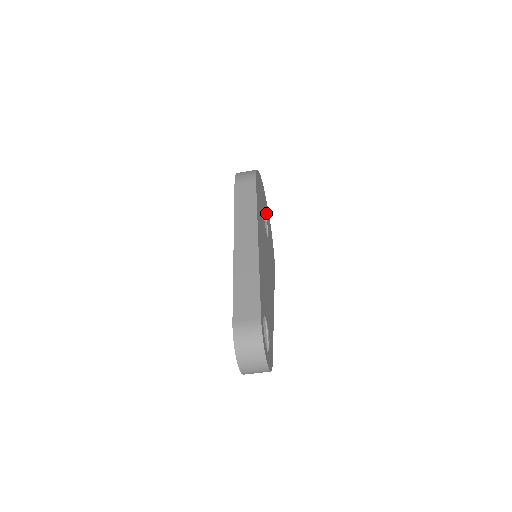
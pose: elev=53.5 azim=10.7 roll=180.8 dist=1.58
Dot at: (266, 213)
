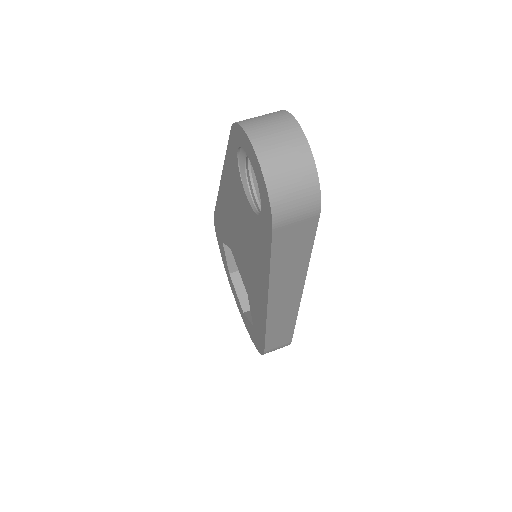
Dot at: occluded
